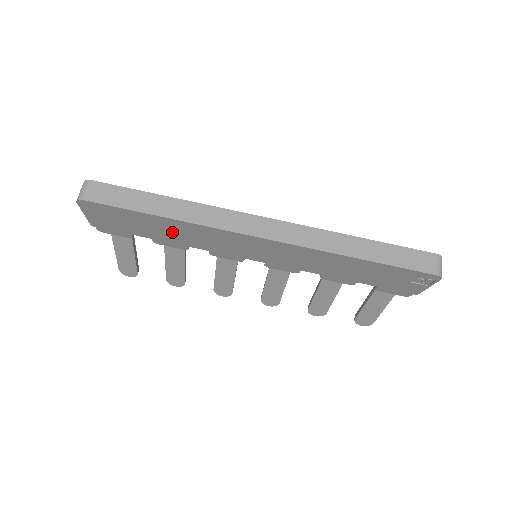
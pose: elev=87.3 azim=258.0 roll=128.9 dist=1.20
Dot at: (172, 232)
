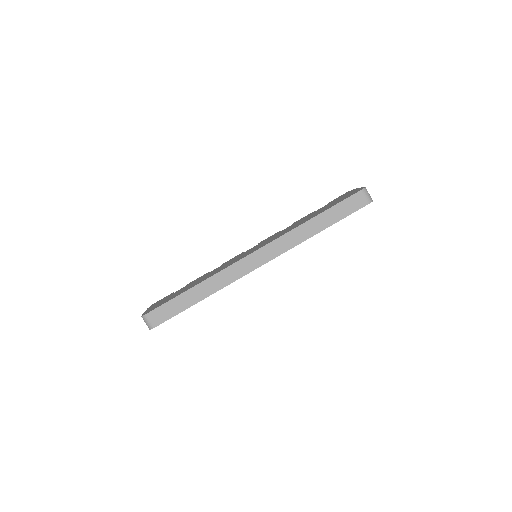
Dot at: occluded
